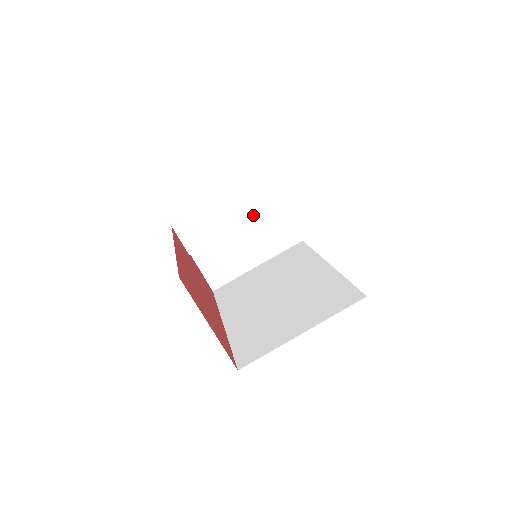
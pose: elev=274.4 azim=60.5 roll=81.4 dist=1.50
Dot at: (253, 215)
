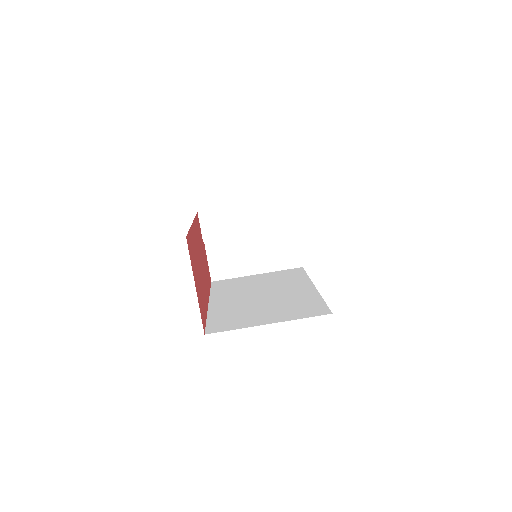
Dot at: (268, 228)
